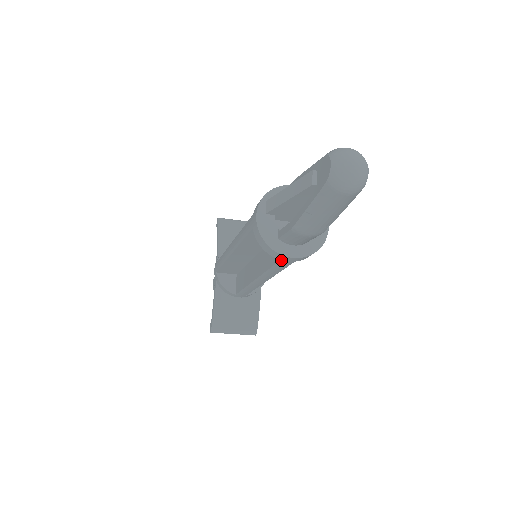
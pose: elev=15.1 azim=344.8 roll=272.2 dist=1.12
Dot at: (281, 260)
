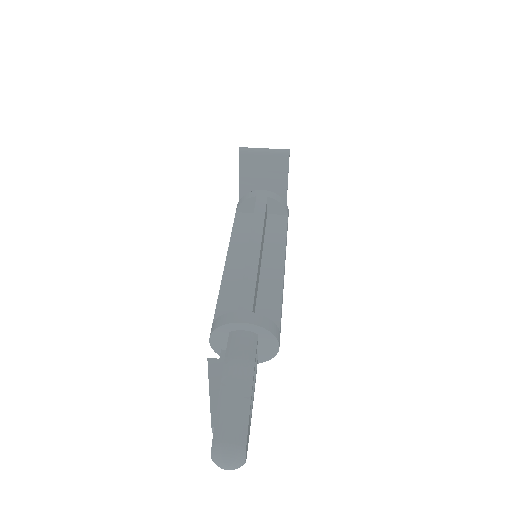
Dot at: occluded
